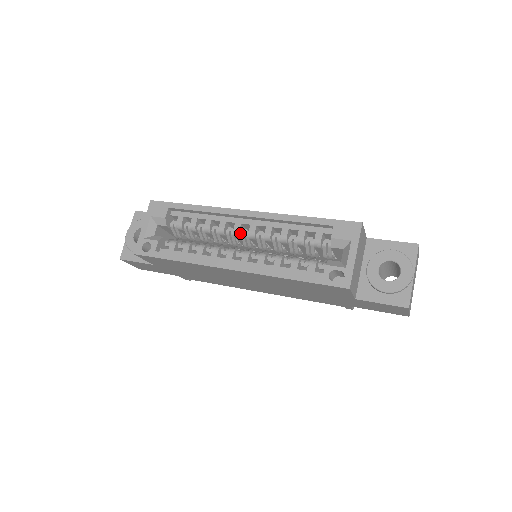
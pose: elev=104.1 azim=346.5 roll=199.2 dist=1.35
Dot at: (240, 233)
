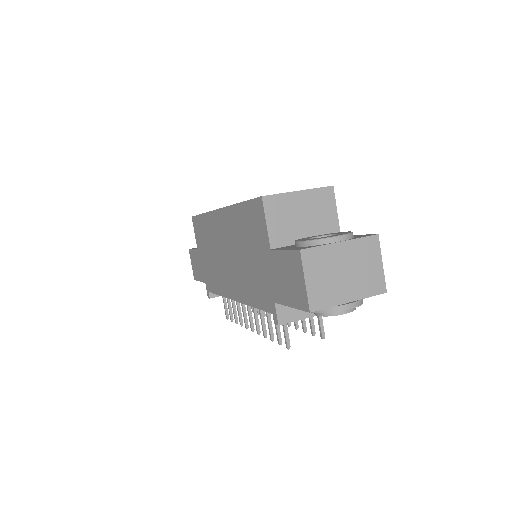
Dot at: occluded
